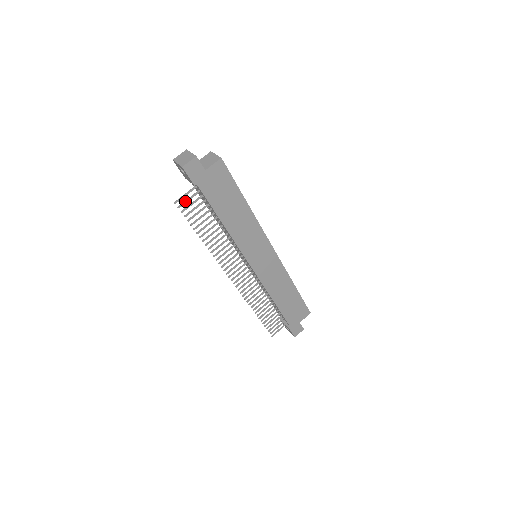
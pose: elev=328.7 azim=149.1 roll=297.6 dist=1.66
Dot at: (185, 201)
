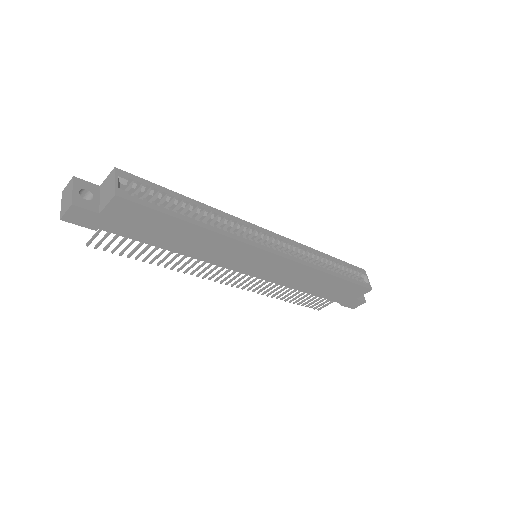
Dot at: (100, 241)
